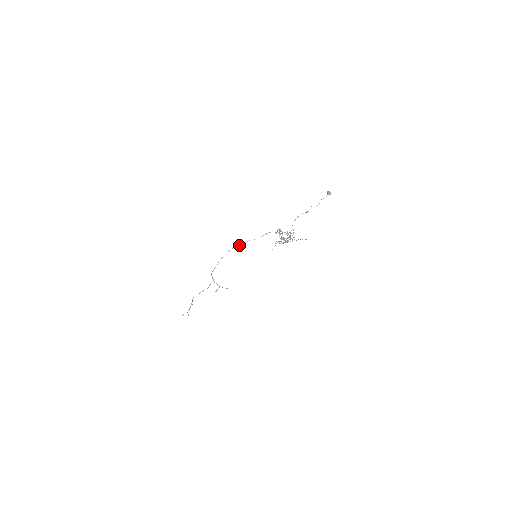
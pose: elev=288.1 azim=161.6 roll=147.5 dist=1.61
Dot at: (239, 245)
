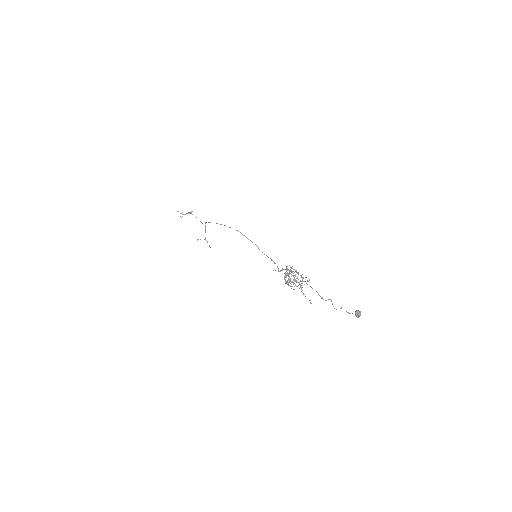
Dot at: occluded
